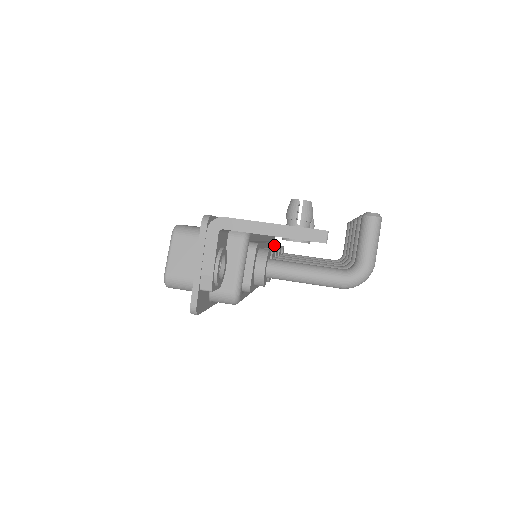
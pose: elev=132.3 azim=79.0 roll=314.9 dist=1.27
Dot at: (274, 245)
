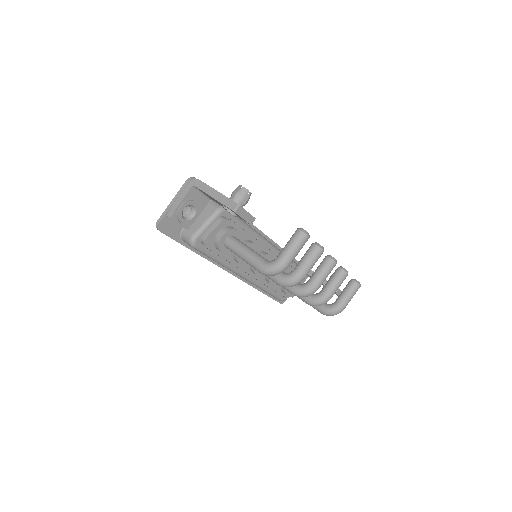
Dot at: occluded
